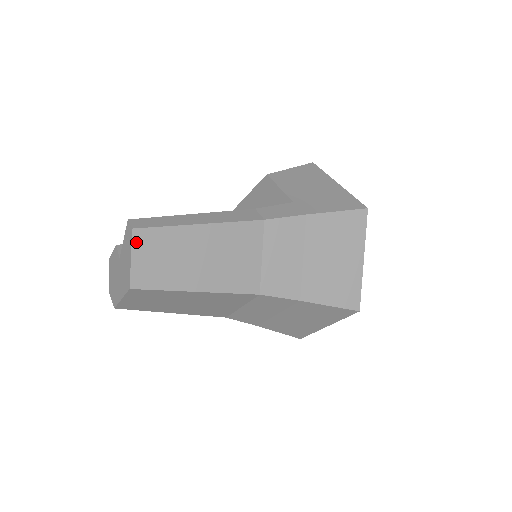
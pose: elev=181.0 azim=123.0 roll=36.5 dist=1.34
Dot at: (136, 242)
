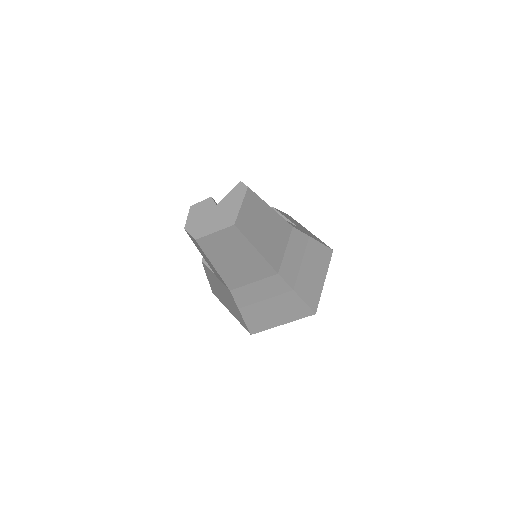
Dot at: (246, 197)
